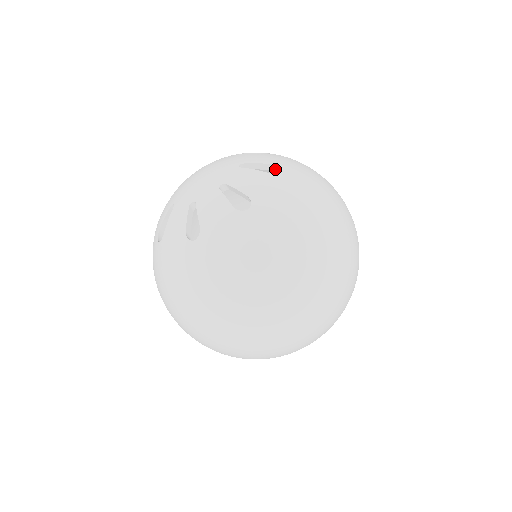
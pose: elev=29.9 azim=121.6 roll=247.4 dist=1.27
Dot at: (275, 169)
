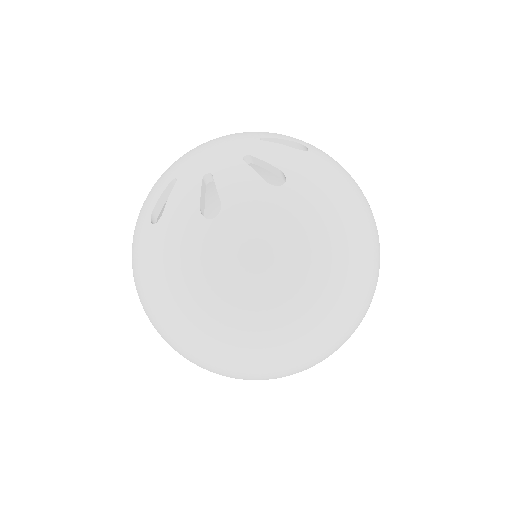
Dot at: (285, 178)
